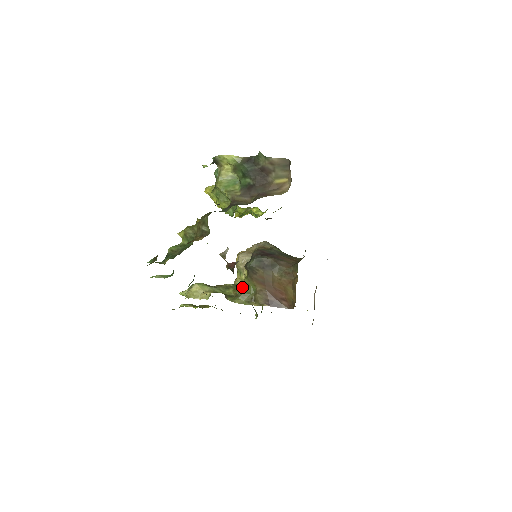
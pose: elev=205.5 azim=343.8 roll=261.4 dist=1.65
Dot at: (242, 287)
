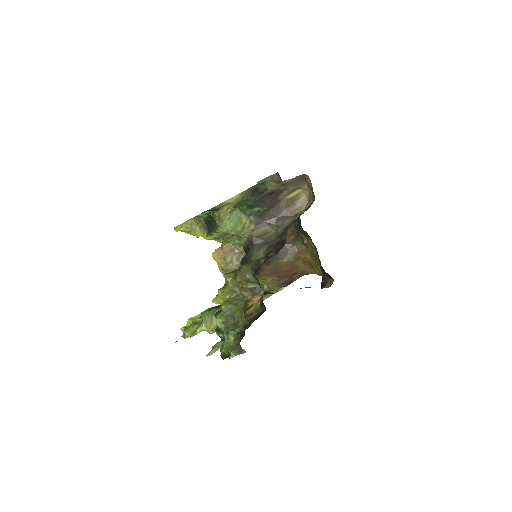
Dot at: occluded
